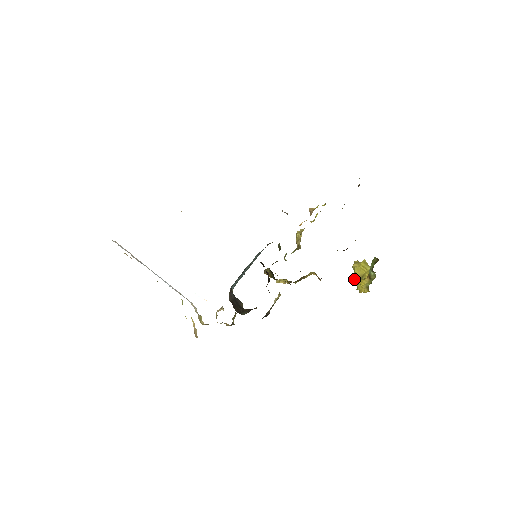
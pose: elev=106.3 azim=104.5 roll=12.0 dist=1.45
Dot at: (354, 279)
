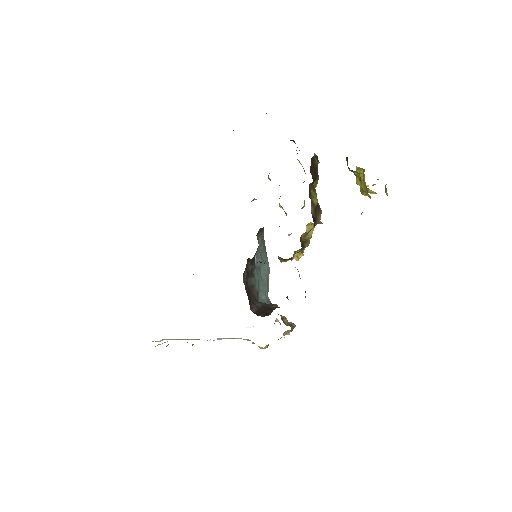
Dot at: occluded
